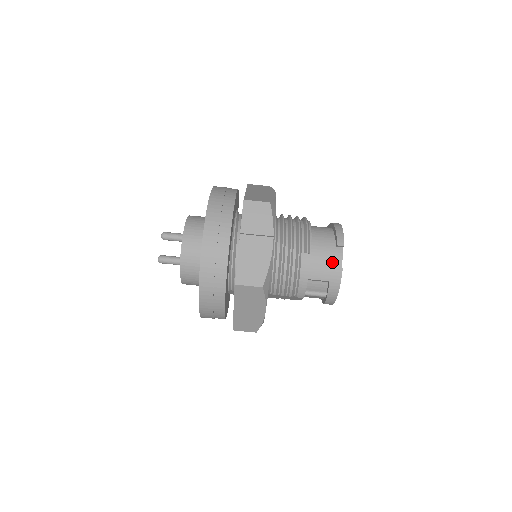
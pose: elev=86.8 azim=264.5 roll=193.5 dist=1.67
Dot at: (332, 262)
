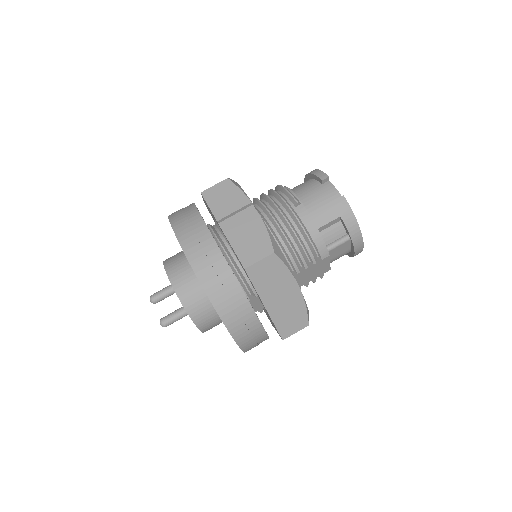
Dot at: (329, 199)
